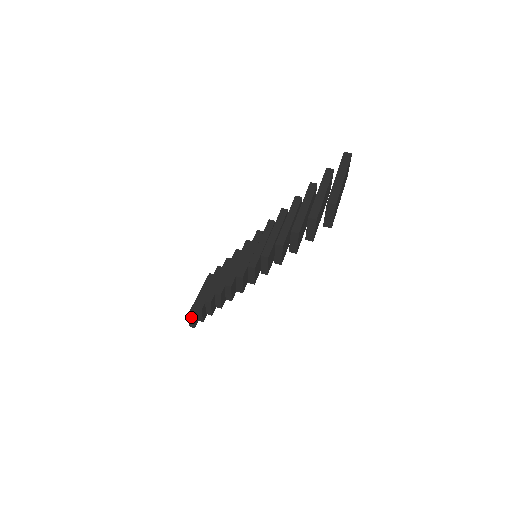
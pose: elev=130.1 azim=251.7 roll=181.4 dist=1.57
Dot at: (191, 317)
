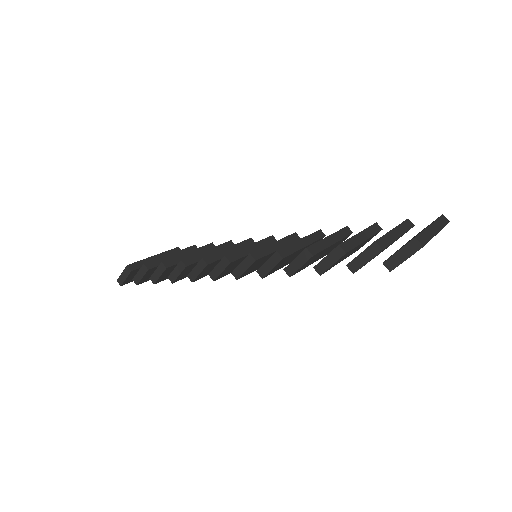
Dot at: (129, 270)
